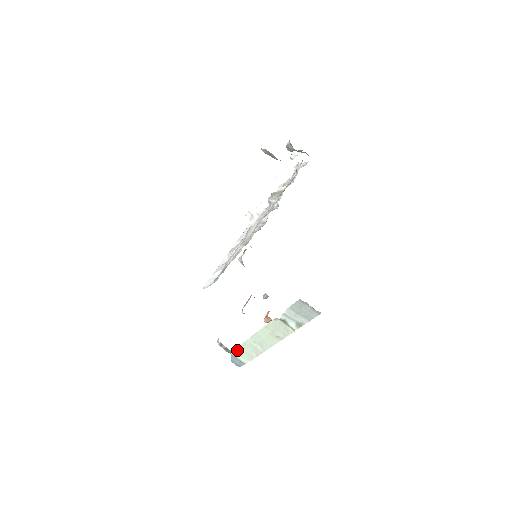
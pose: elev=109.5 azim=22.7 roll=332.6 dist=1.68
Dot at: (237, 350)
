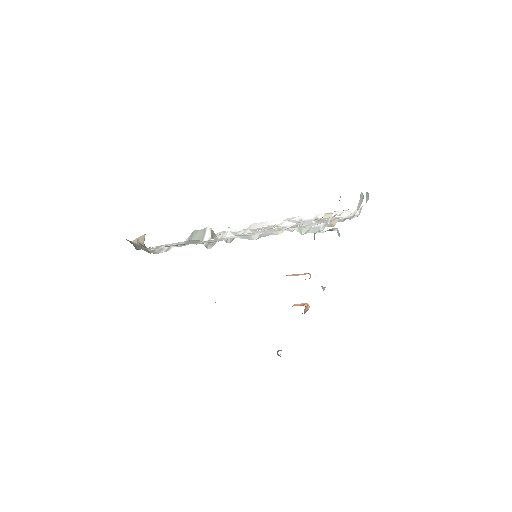
Dot at: occluded
